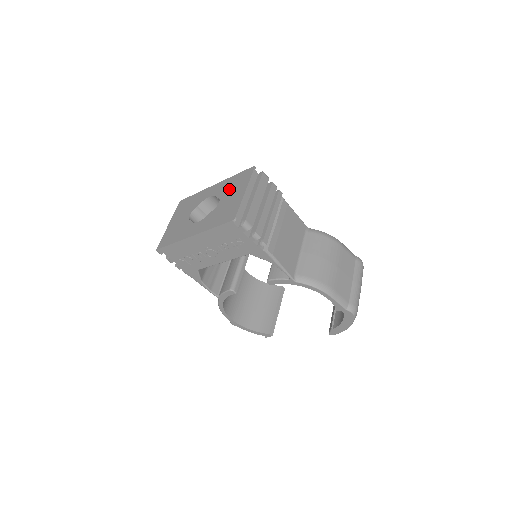
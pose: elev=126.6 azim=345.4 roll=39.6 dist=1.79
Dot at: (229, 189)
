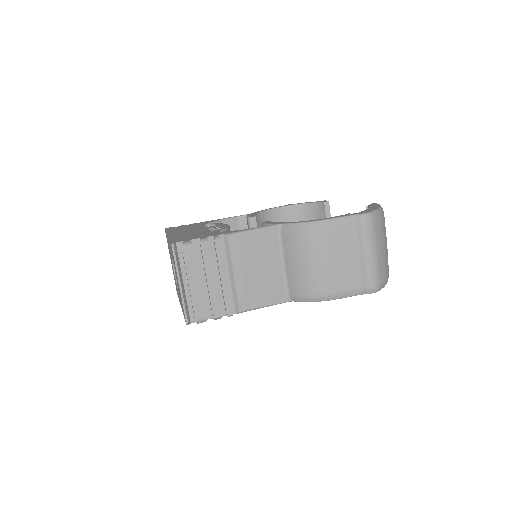
Dot at: occluded
